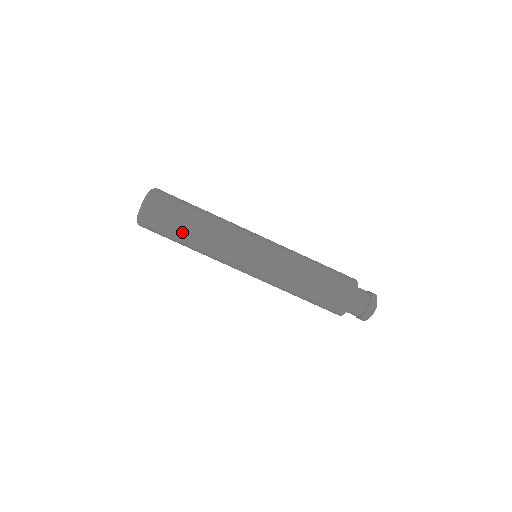
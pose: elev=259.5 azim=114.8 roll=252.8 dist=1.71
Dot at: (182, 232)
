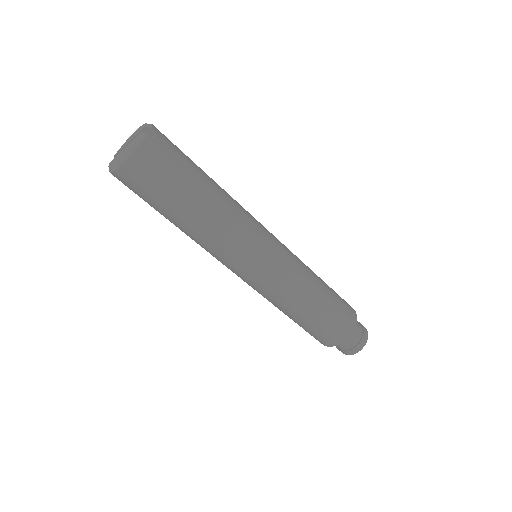
Dot at: (164, 215)
